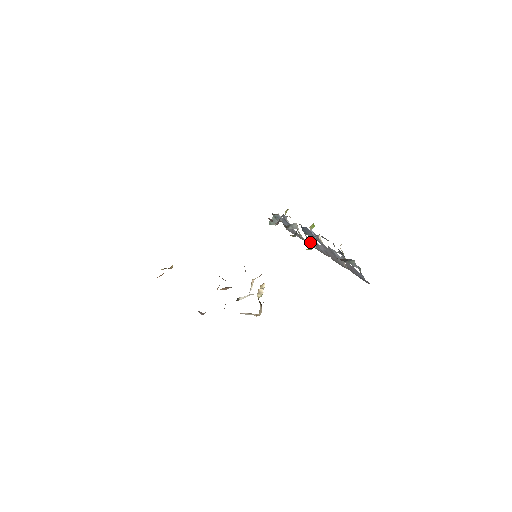
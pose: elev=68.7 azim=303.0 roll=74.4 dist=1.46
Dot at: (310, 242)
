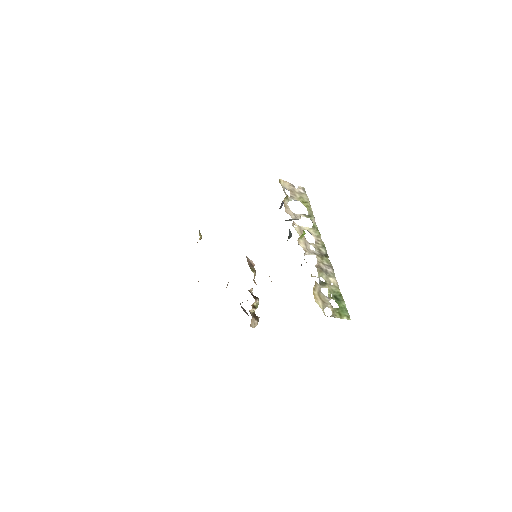
Dot at: (312, 233)
